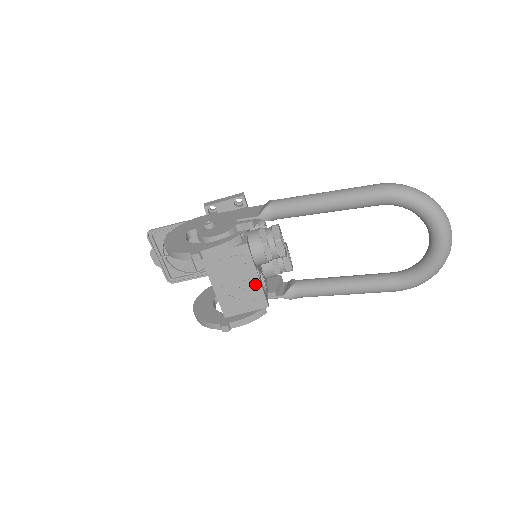
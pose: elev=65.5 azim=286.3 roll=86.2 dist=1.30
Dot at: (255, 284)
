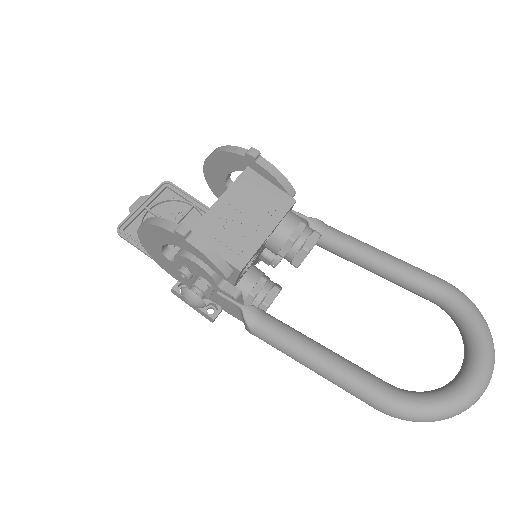
Dot at: (258, 237)
